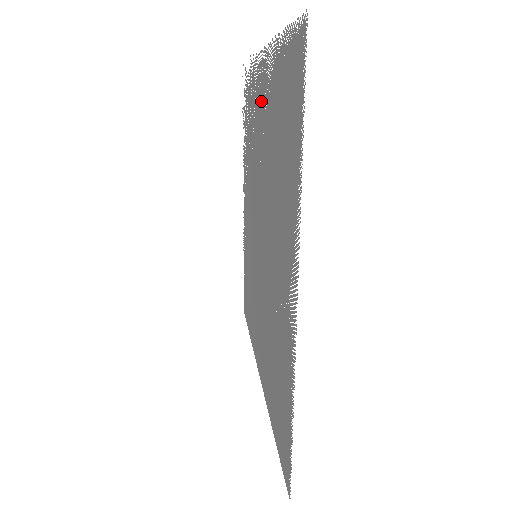
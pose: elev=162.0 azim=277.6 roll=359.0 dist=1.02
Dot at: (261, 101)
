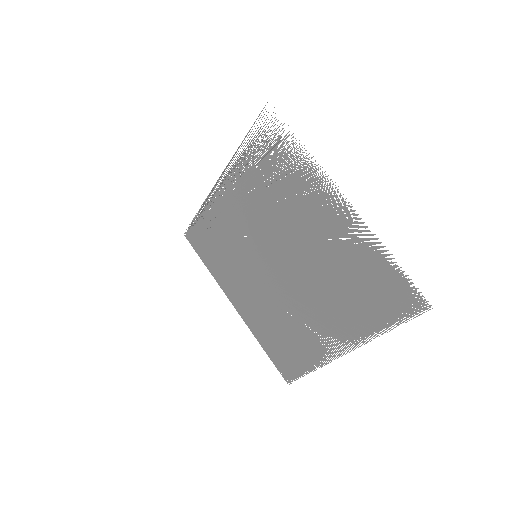
Dot at: (328, 221)
